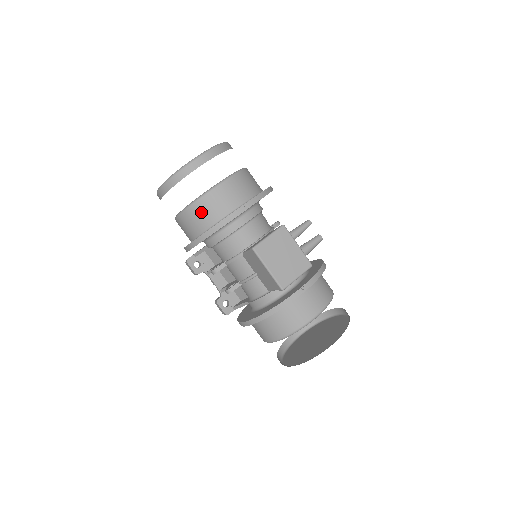
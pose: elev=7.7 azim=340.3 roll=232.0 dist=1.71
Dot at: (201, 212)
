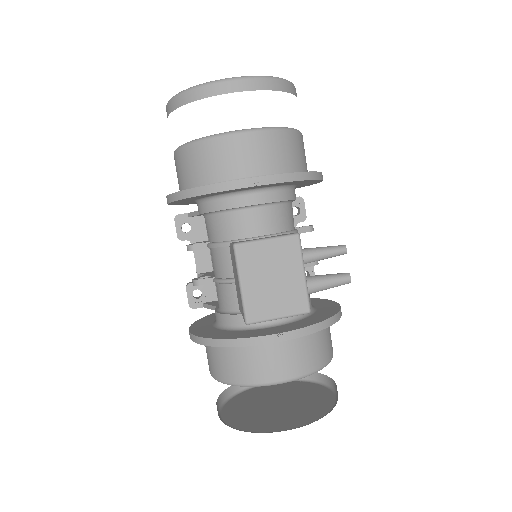
Dot at: (198, 159)
